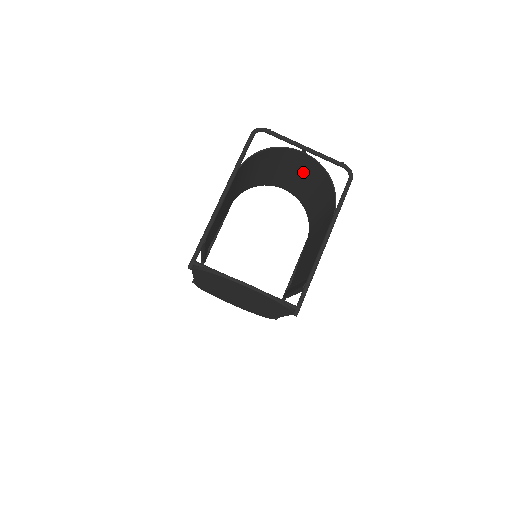
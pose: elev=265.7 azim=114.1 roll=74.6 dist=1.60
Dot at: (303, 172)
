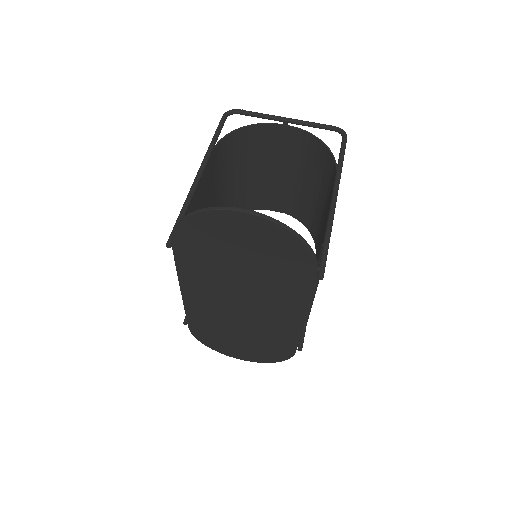
Dot at: (291, 162)
